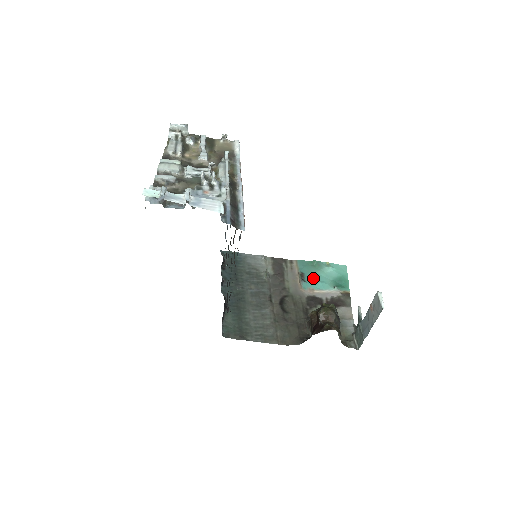
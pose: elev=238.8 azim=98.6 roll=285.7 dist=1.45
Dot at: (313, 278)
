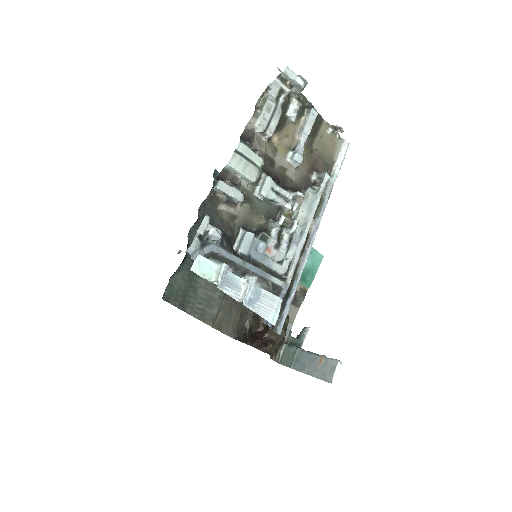
Dot at: occluded
